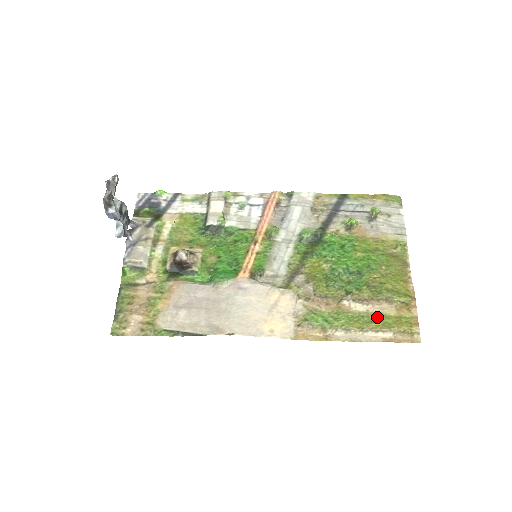
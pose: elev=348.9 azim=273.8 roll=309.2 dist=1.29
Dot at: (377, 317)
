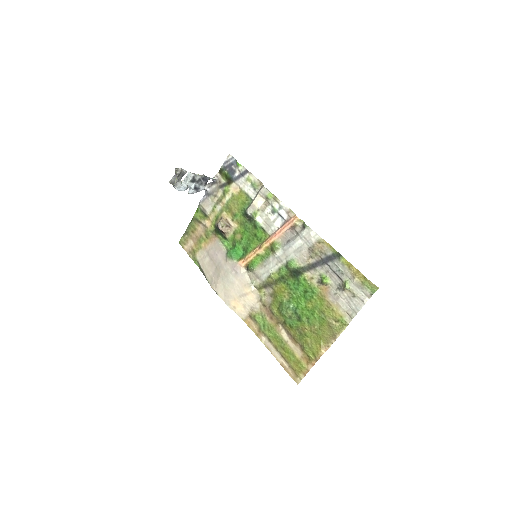
Dot at: (288, 350)
